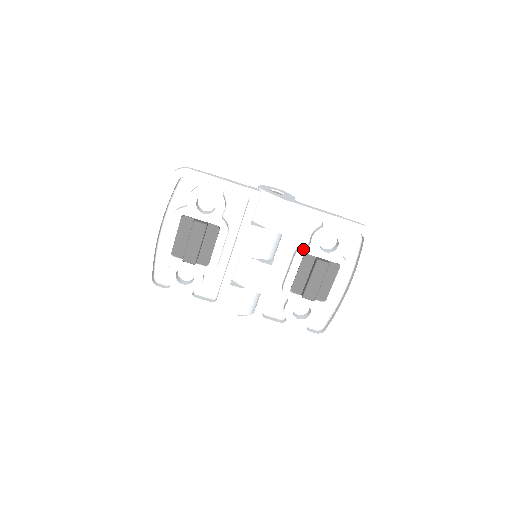
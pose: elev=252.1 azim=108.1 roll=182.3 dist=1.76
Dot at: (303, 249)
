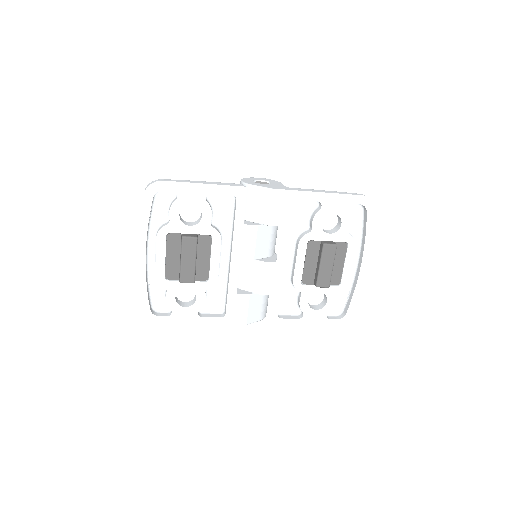
Dot at: (305, 236)
